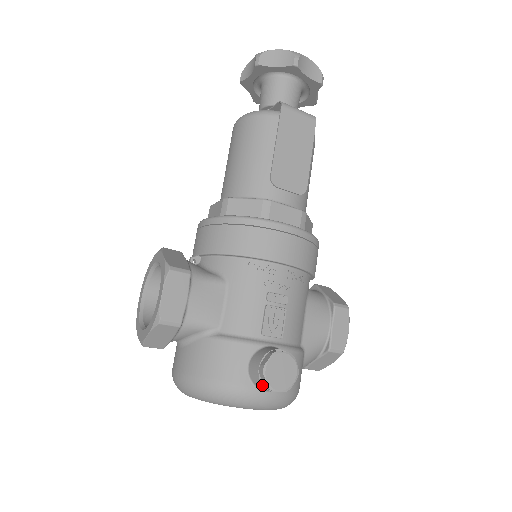
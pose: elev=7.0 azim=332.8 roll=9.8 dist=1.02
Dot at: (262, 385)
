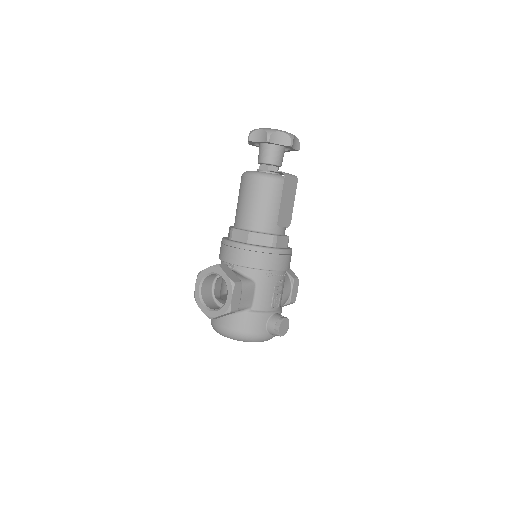
Dot at: (275, 334)
